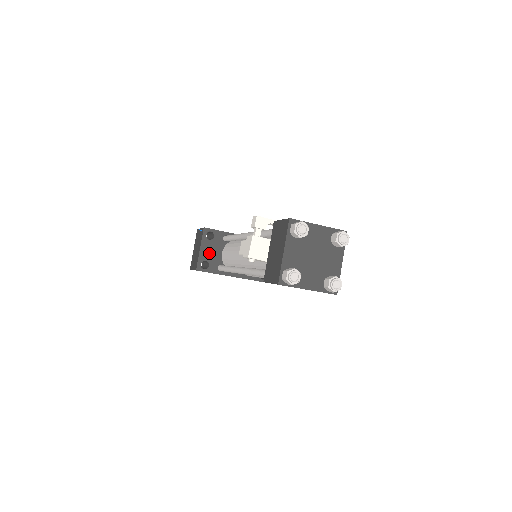
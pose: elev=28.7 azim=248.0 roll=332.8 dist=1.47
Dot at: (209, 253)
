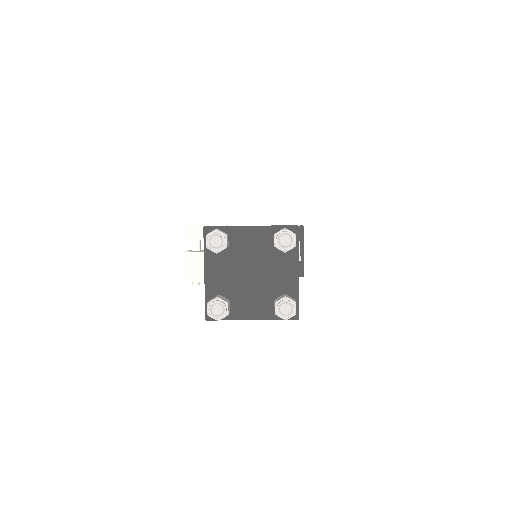
Dot at: occluded
